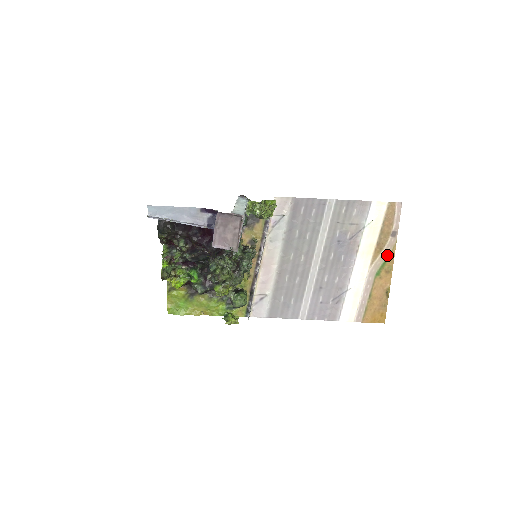
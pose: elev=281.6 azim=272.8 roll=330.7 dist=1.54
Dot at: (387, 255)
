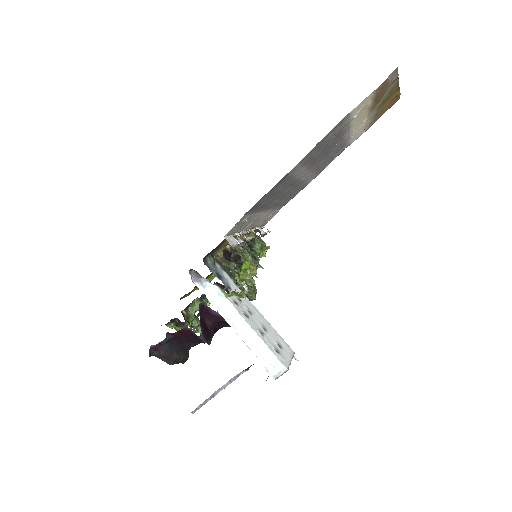
Dot at: (388, 93)
